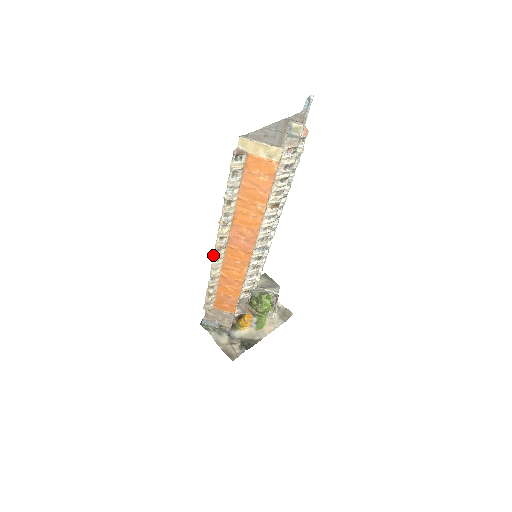
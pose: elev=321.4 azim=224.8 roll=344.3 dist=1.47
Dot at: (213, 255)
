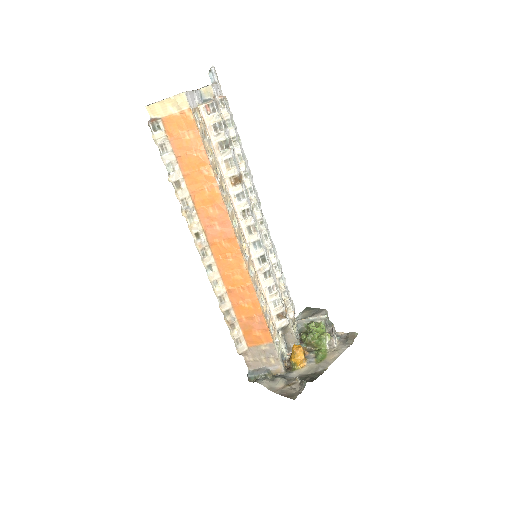
Dot at: occluded
